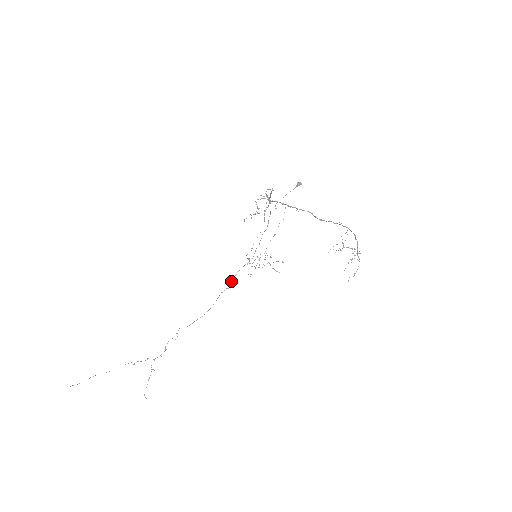
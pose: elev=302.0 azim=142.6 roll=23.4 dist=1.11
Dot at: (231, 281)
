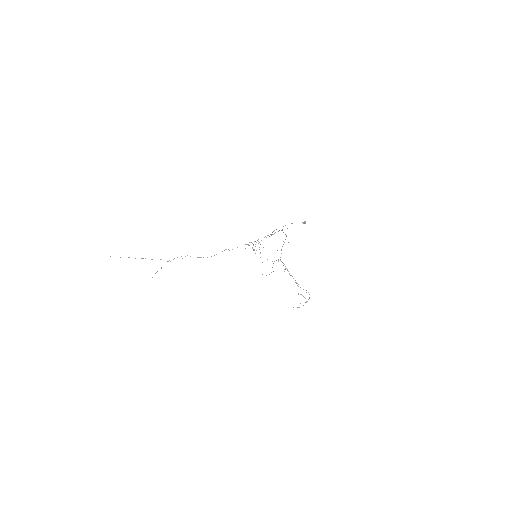
Dot at: occluded
